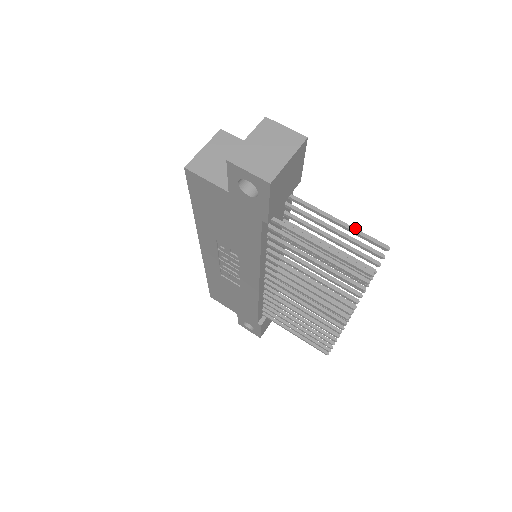
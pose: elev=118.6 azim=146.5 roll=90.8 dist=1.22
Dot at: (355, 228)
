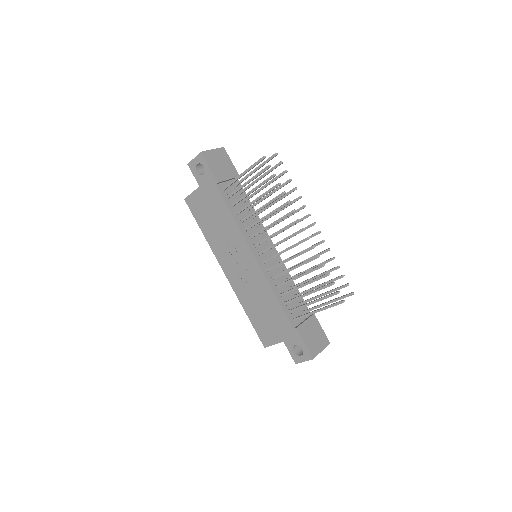
Dot at: (263, 163)
